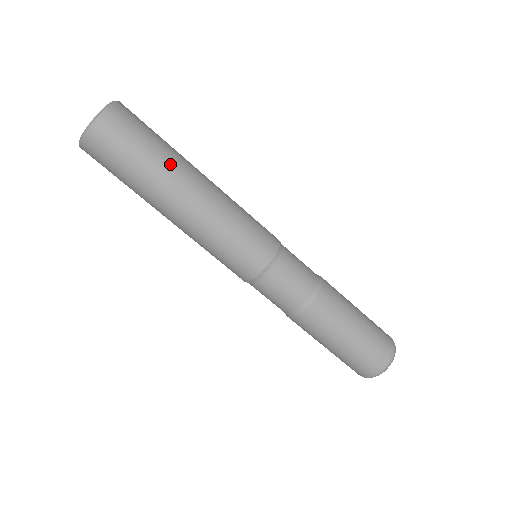
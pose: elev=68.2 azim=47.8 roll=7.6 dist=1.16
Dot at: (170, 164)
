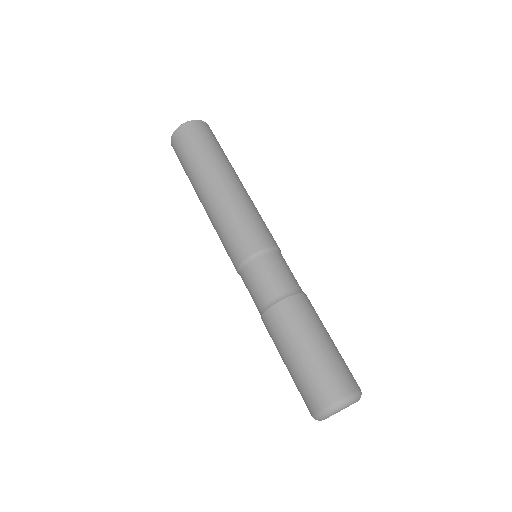
Dot at: (213, 162)
